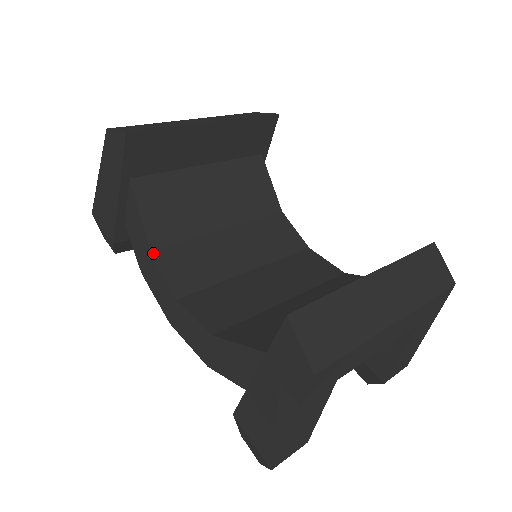
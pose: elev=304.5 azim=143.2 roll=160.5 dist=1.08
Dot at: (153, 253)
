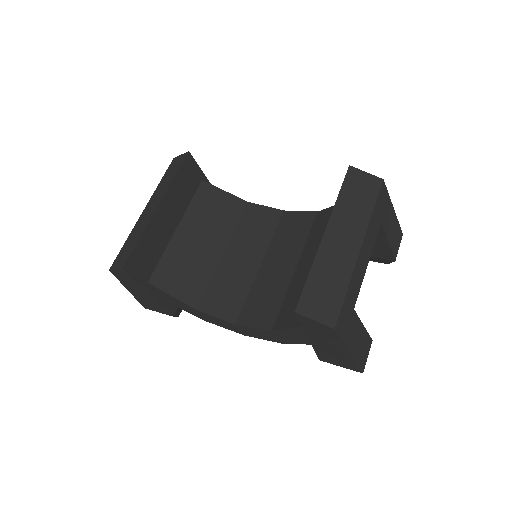
Dot at: (199, 309)
